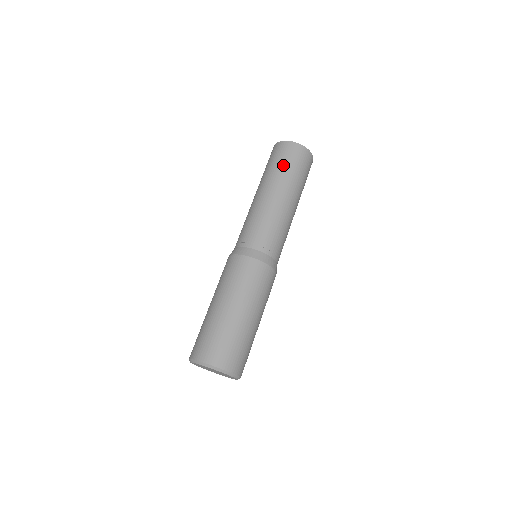
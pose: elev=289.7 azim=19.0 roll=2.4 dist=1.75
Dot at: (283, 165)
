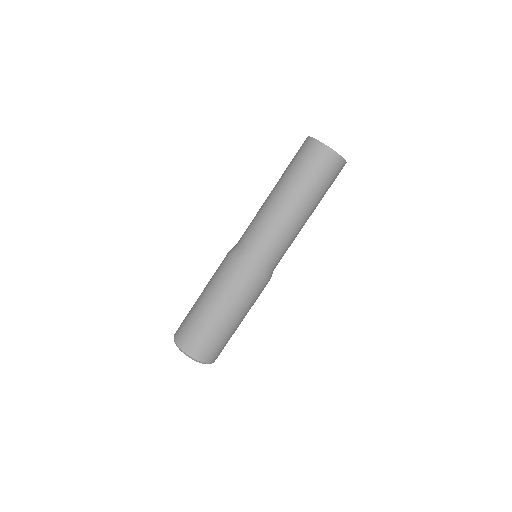
Dot at: (323, 183)
